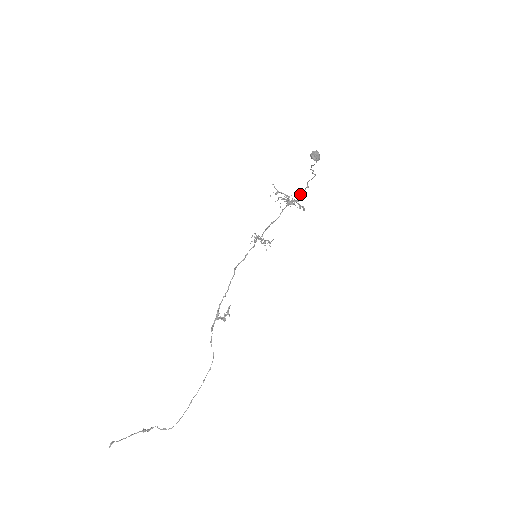
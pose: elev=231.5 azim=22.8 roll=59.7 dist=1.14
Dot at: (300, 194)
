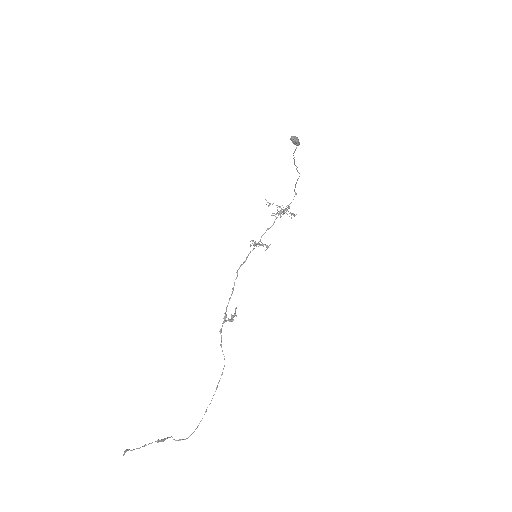
Dot at: (290, 203)
